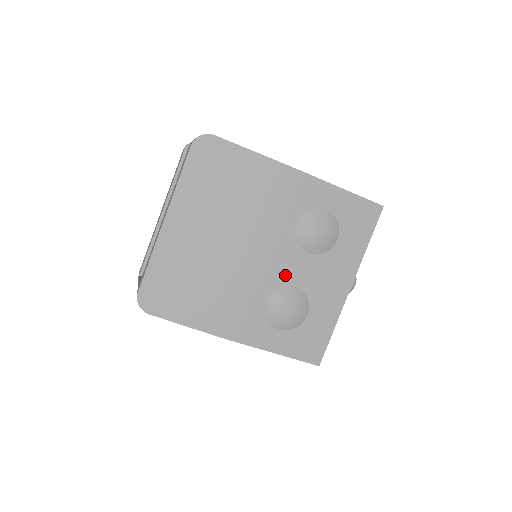
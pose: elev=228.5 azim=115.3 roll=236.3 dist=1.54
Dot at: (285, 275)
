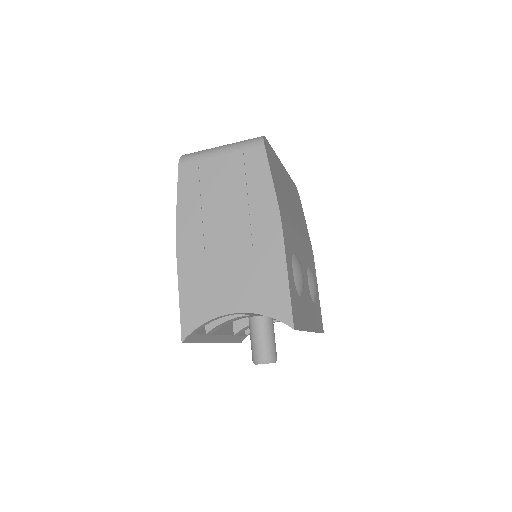
Dot at: (302, 265)
